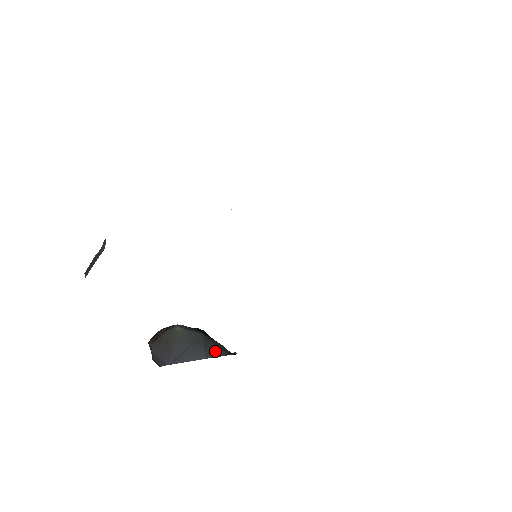
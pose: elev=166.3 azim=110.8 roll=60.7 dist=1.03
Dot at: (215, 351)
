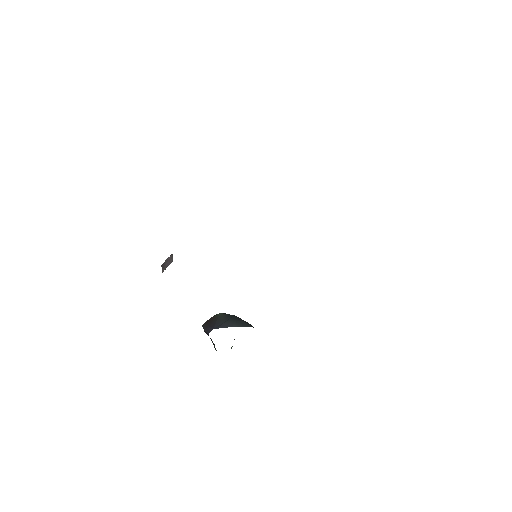
Dot at: (243, 324)
